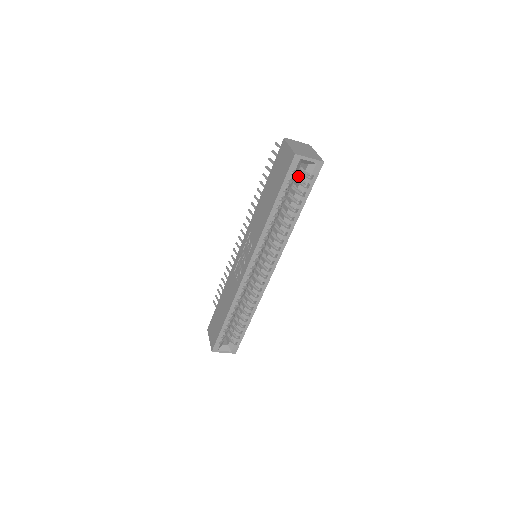
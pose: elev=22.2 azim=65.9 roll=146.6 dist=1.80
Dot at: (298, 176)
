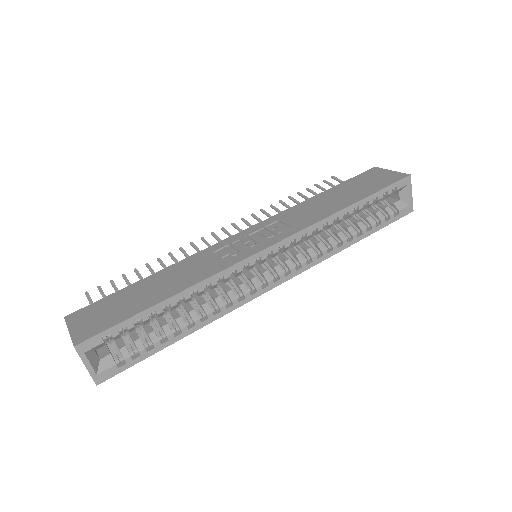
Dot at: (377, 205)
